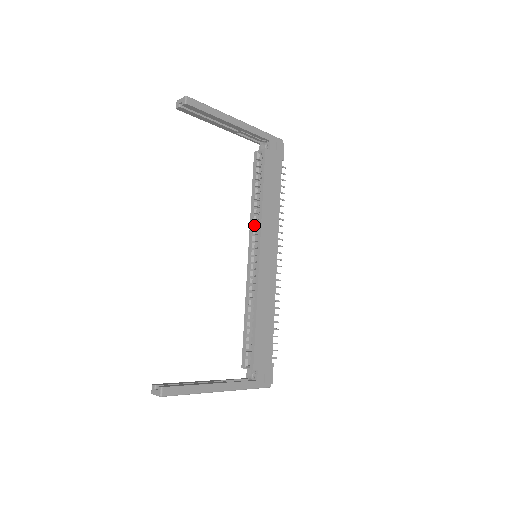
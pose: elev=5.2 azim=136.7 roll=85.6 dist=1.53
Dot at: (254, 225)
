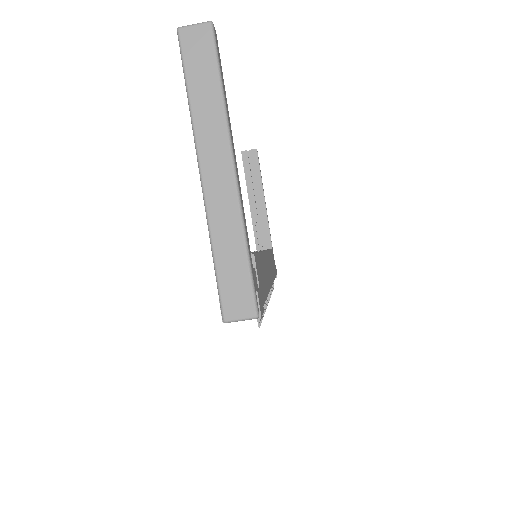
Dot at: occluded
